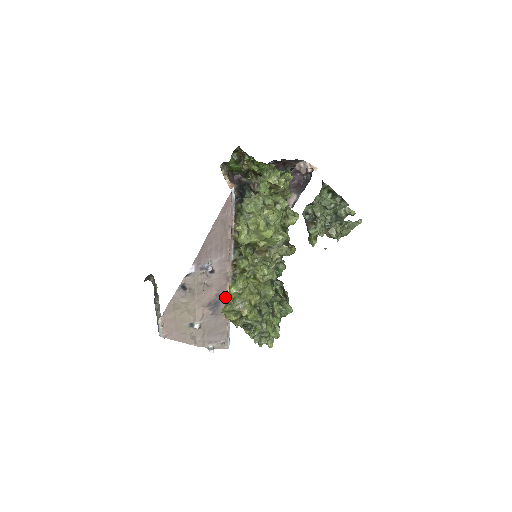
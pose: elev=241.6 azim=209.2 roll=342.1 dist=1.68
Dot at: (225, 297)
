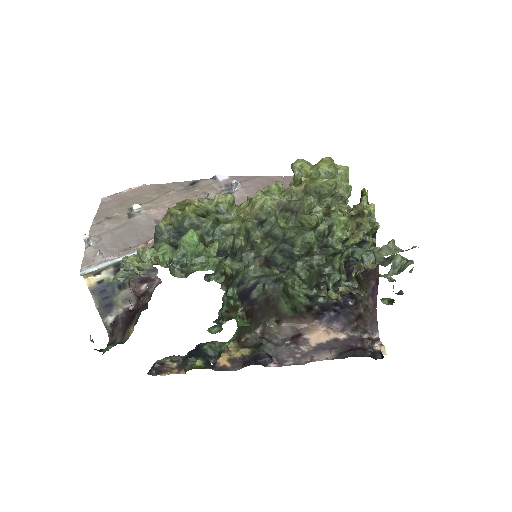
Dot at: occluded
